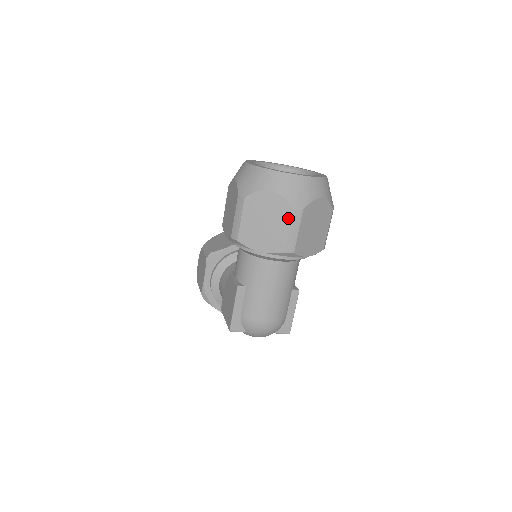
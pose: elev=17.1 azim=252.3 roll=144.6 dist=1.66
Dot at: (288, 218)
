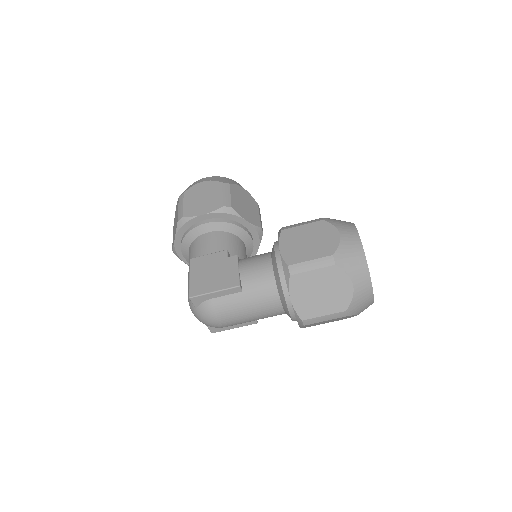
Dot at: (335, 310)
